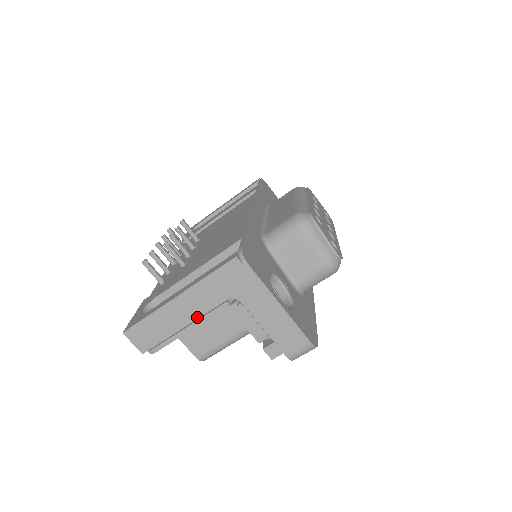
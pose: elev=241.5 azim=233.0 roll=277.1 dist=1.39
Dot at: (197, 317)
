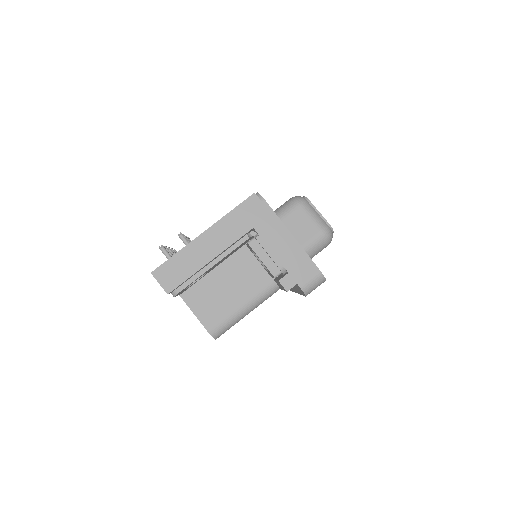
Dot at: (220, 252)
